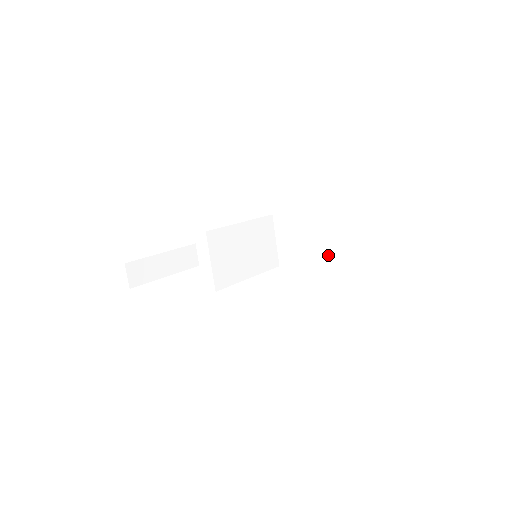
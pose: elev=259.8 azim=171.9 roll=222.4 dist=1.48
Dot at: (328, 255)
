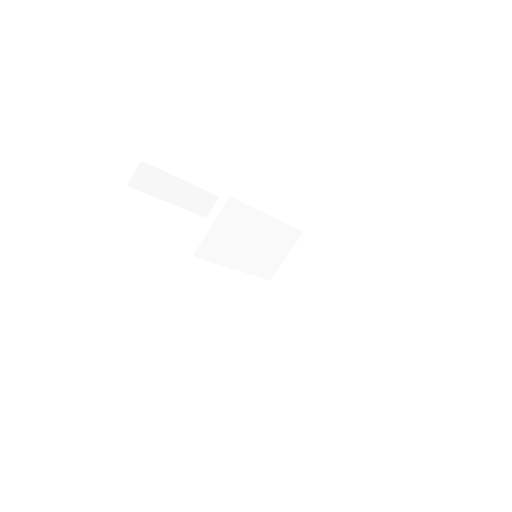
Dot at: (319, 311)
